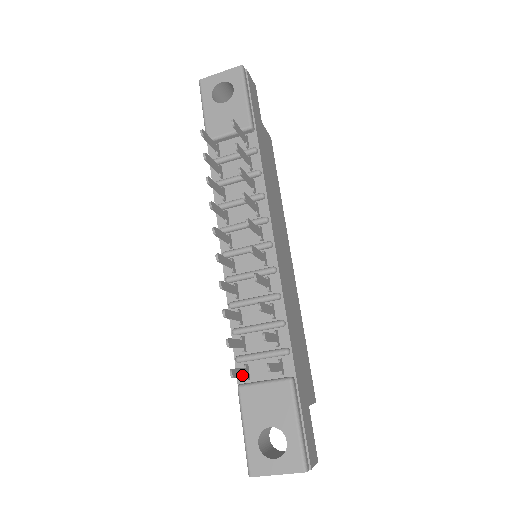
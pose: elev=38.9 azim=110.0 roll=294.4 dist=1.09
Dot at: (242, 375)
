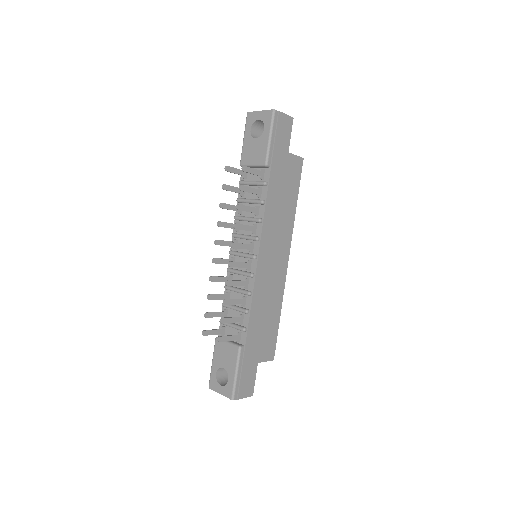
Dot at: (215, 334)
